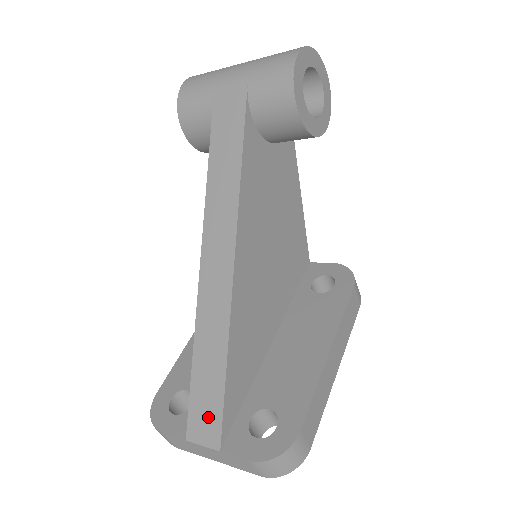
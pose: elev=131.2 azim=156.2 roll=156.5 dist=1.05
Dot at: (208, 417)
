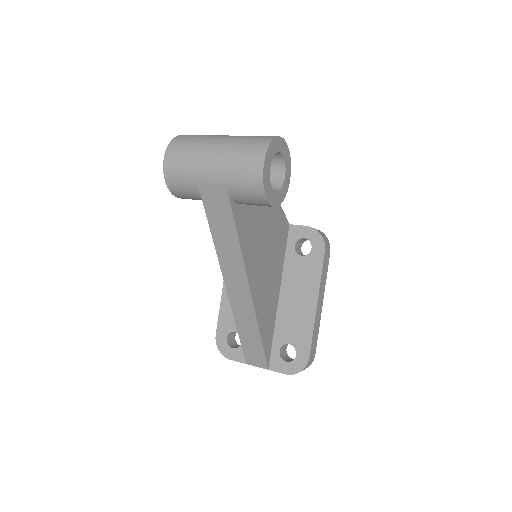
Dot at: (257, 357)
